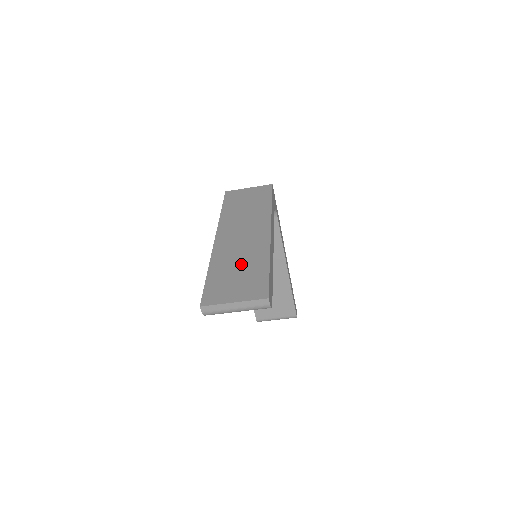
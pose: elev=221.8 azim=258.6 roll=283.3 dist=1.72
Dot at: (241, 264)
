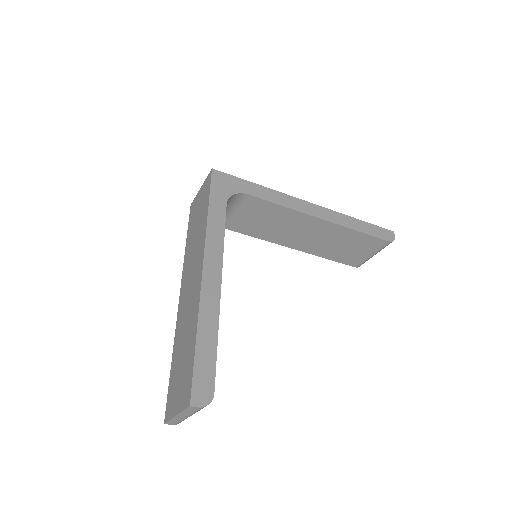
Dot at: (184, 343)
